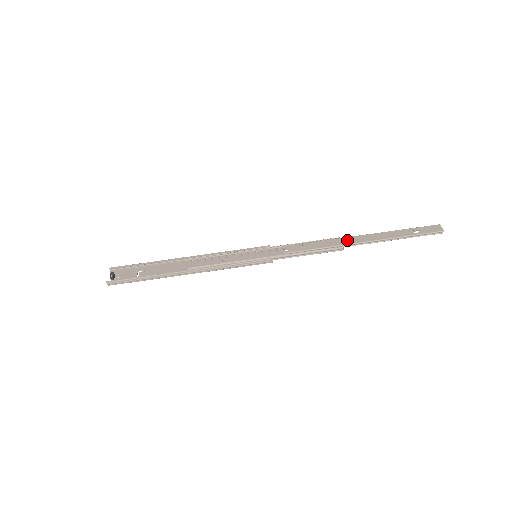
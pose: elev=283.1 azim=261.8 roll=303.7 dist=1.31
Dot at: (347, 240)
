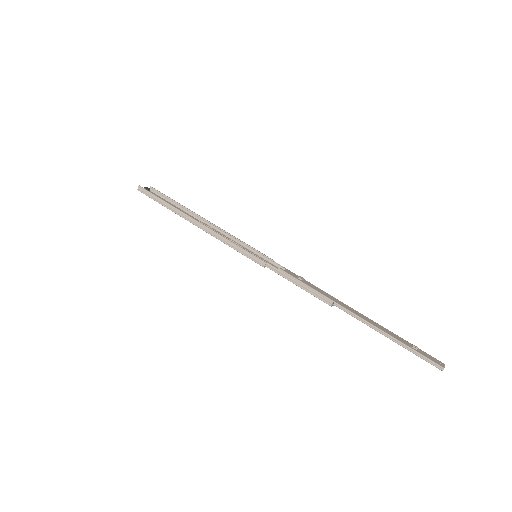
Dot at: (342, 303)
